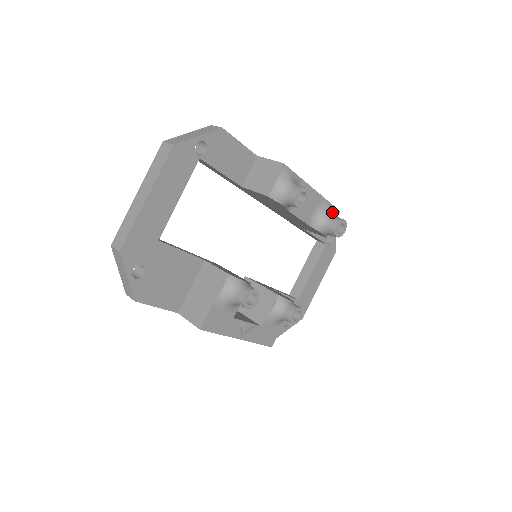
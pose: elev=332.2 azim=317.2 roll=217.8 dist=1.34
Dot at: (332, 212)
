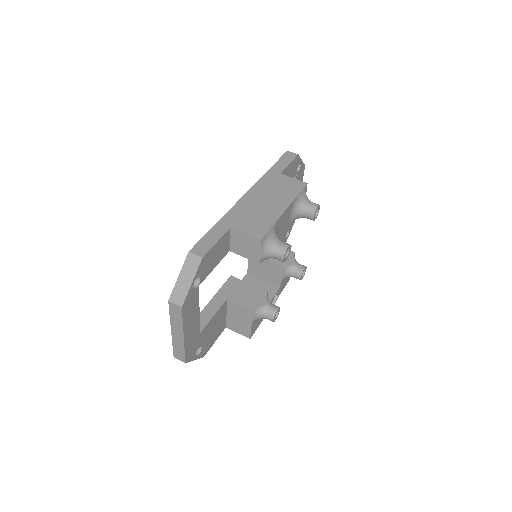
Dot at: (304, 200)
